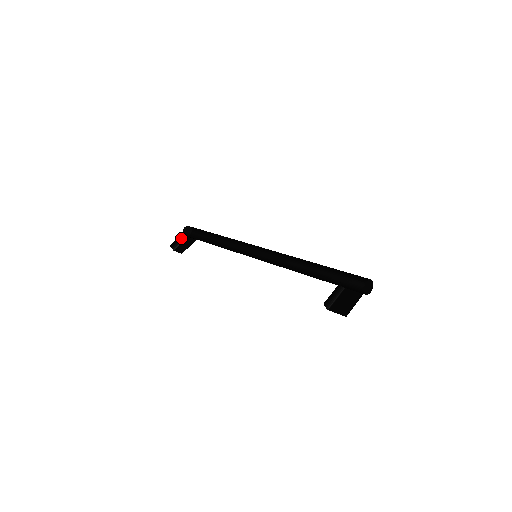
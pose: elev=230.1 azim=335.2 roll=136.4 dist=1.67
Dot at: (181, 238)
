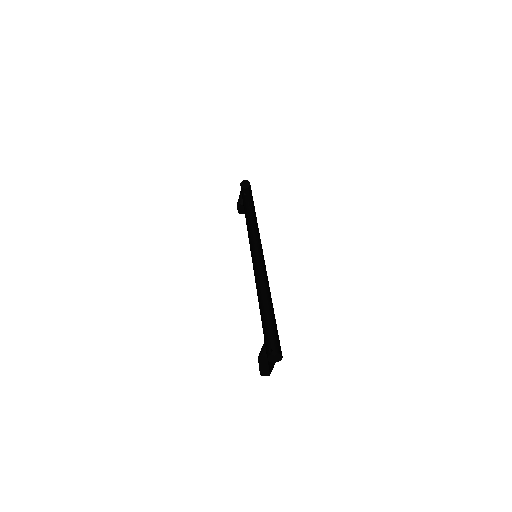
Dot at: occluded
